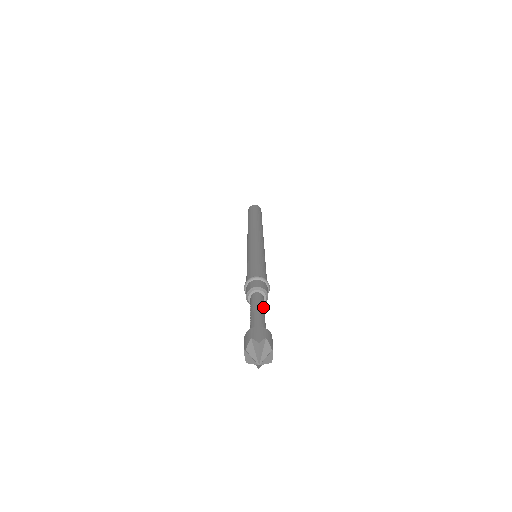
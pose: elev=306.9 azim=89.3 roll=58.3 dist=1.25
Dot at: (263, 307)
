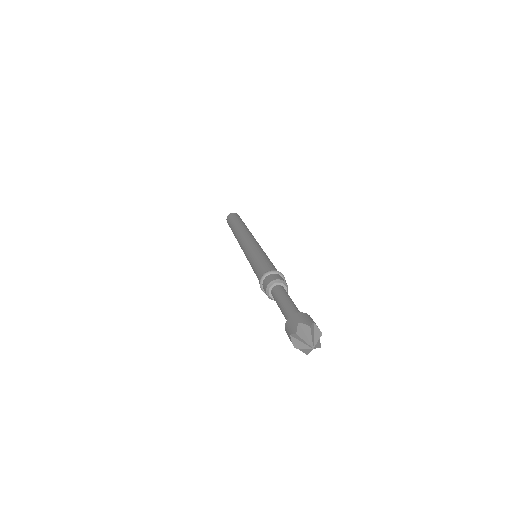
Dot at: (284, 295)
